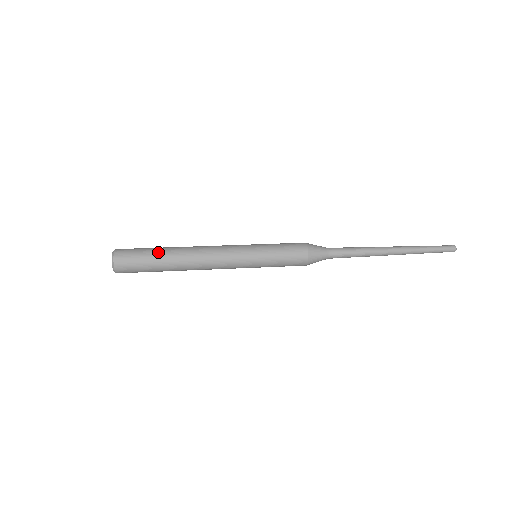
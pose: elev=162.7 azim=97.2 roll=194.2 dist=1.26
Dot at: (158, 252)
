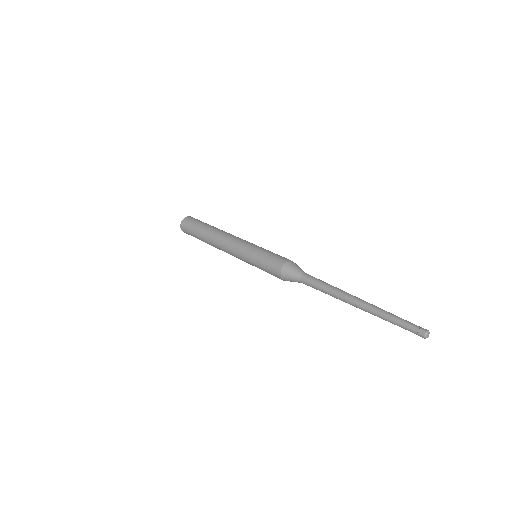
Dot at: (203, 225)
